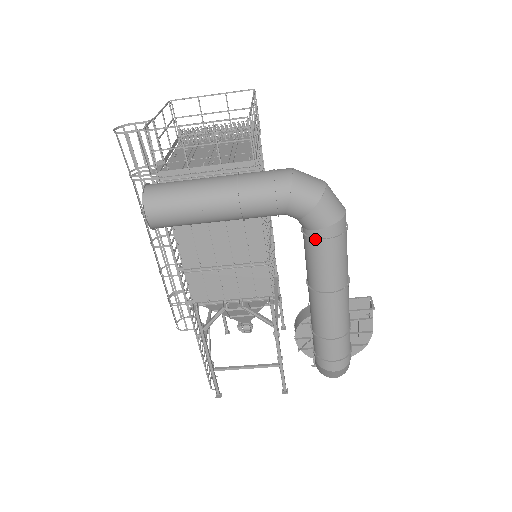
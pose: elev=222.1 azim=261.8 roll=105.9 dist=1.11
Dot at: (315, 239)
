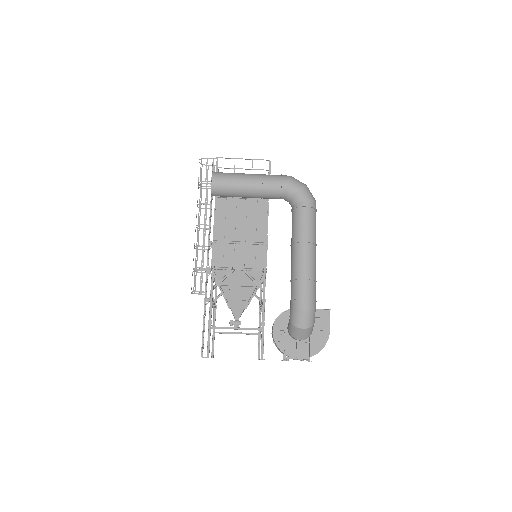
Dot at: (299, 208)
